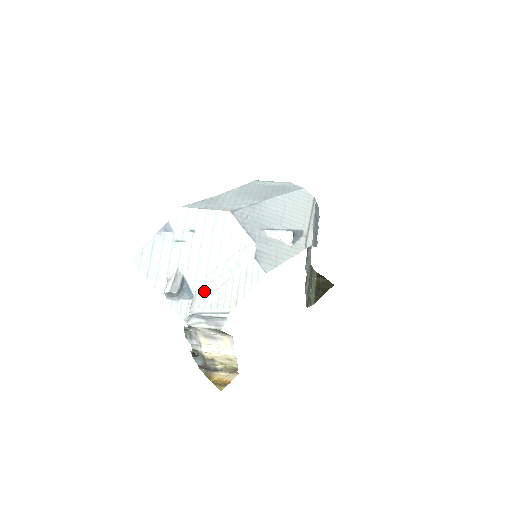
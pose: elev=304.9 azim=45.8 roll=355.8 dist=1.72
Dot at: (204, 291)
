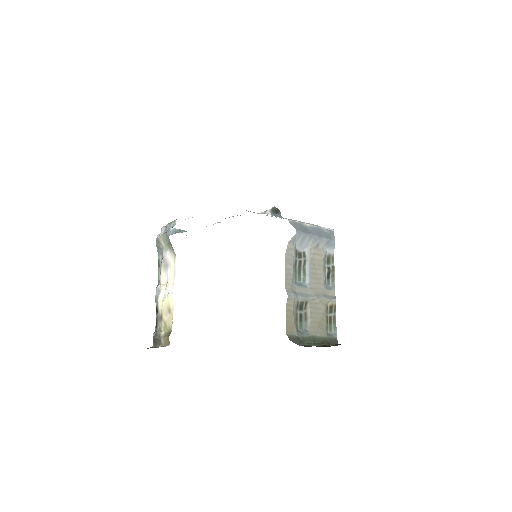
Dot at: occluded
